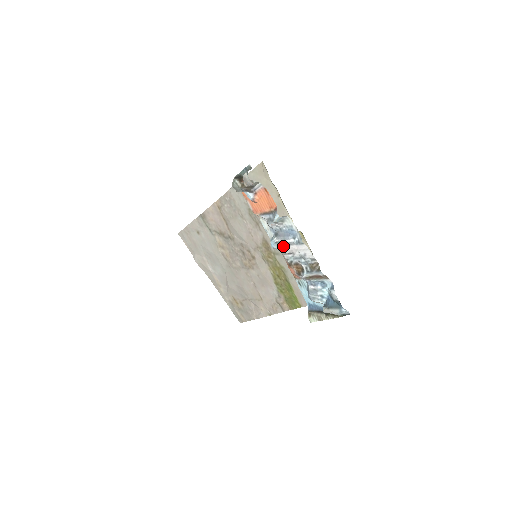
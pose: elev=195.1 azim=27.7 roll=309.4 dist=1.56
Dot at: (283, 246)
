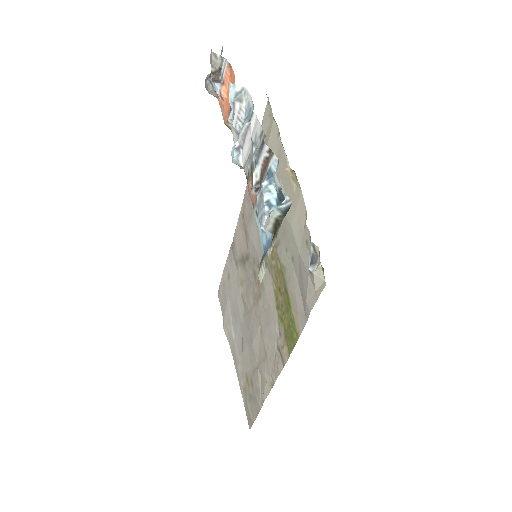
Dot at: (242, 150)
